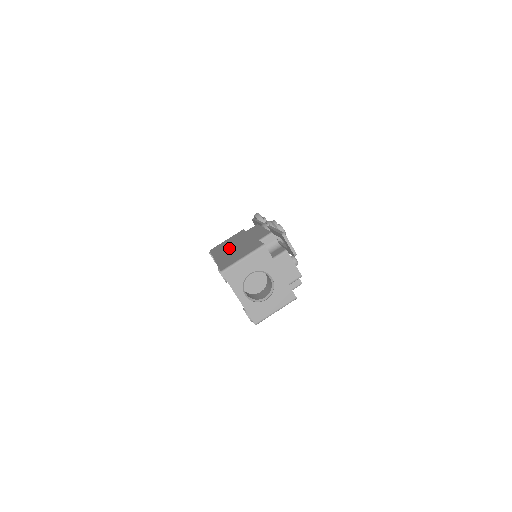
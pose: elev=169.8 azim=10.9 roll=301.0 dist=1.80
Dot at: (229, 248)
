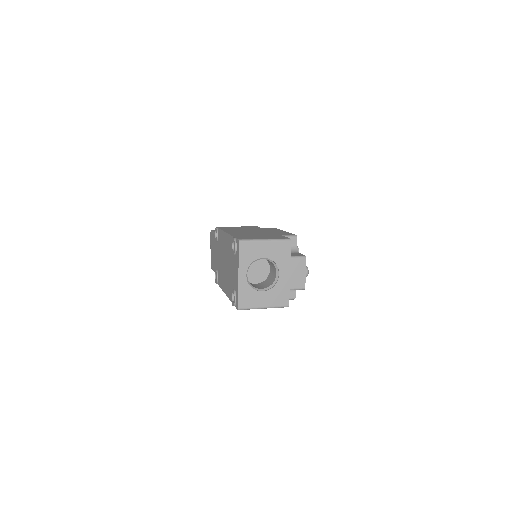
Dot at: (244, 231)
